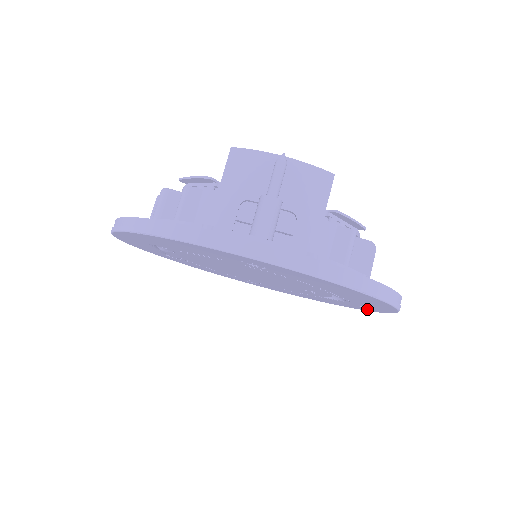
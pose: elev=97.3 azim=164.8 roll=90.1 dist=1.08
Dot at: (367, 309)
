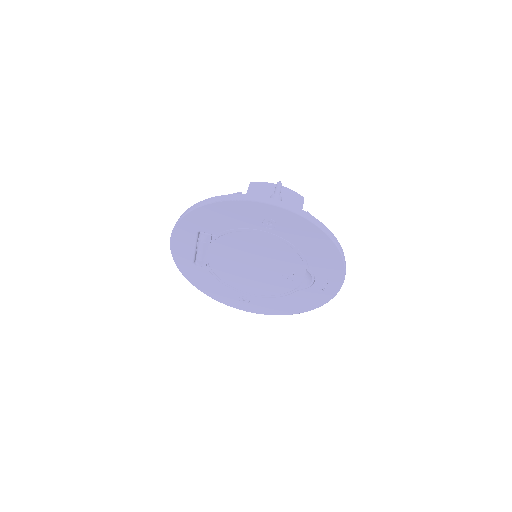
Dot at: (324, 298)
